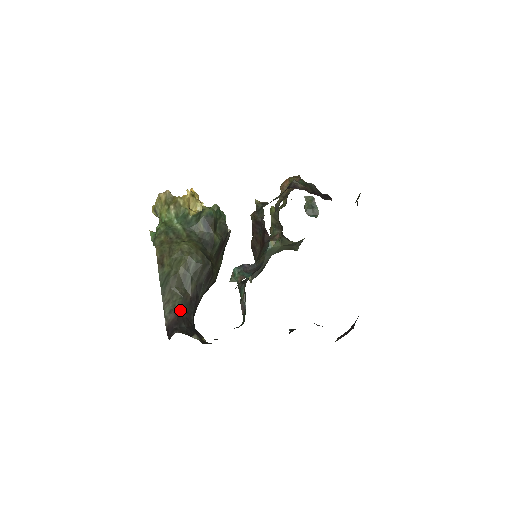
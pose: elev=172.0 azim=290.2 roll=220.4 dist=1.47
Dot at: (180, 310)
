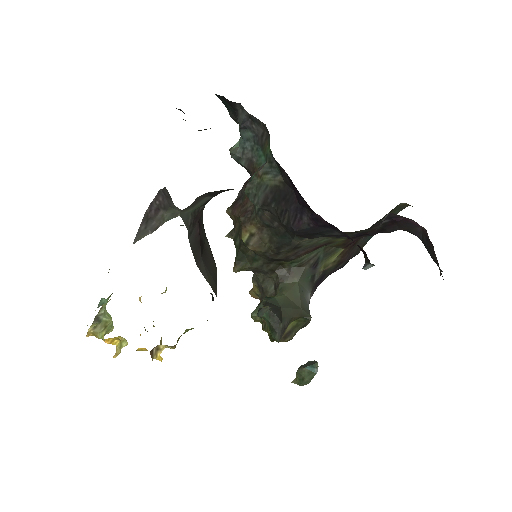
Dot at: occluded
